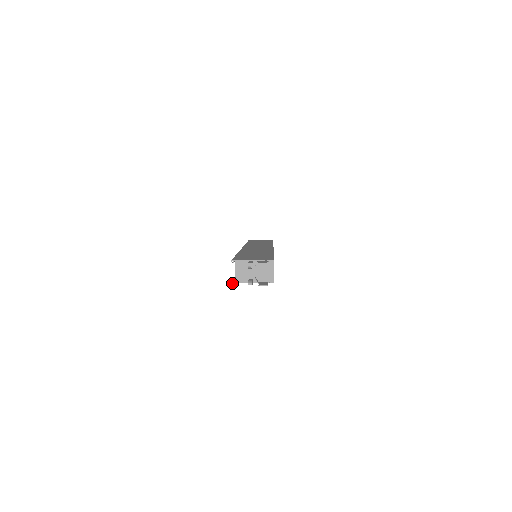
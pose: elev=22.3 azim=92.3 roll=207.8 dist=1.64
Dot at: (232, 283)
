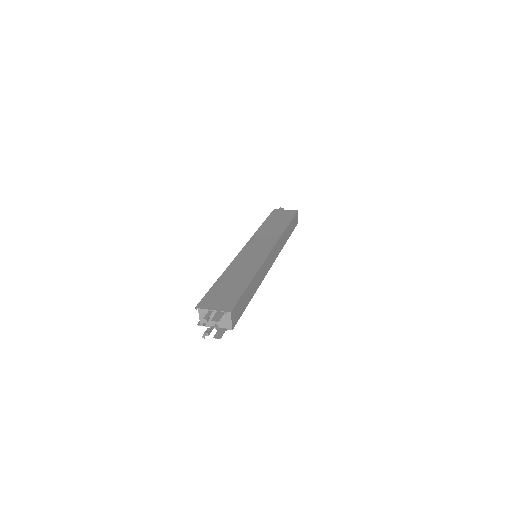
Dot at: occluded
